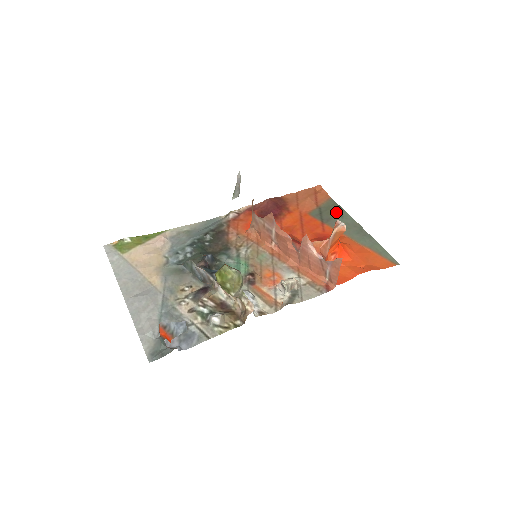
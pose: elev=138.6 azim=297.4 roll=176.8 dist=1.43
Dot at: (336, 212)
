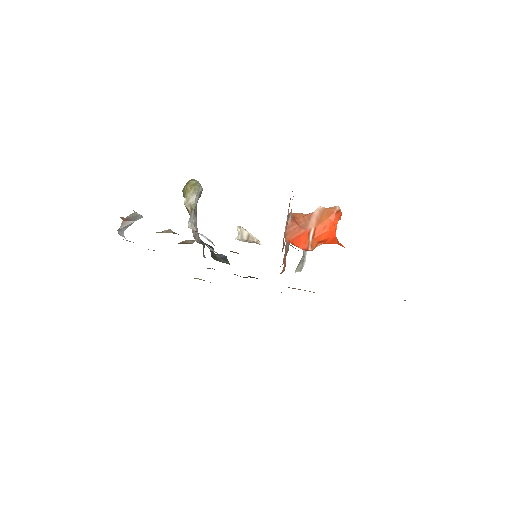
Dot at: occluded
